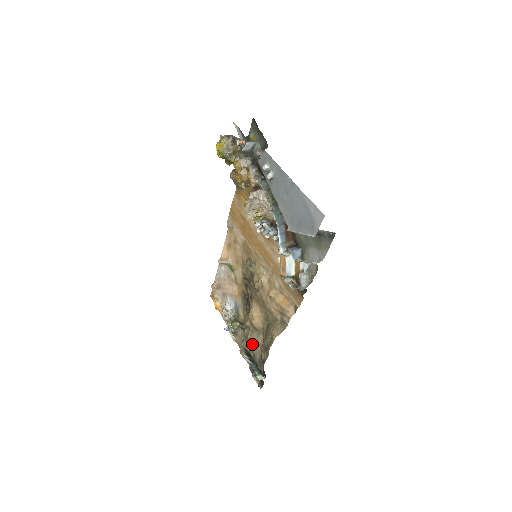
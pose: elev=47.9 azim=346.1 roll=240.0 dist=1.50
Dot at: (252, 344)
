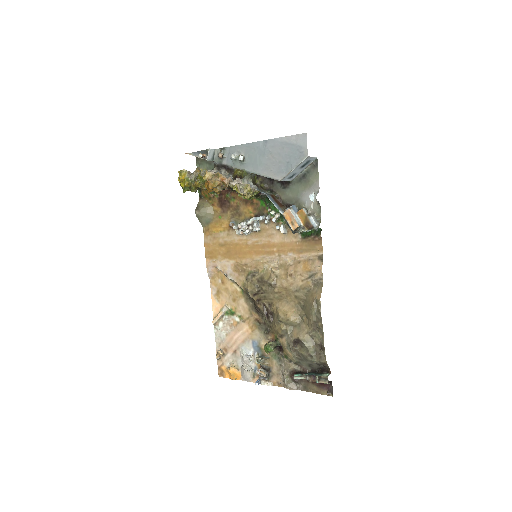
Dot at: (300, 338)
